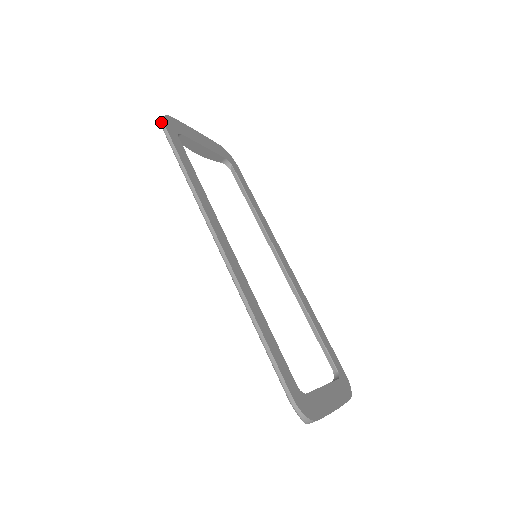
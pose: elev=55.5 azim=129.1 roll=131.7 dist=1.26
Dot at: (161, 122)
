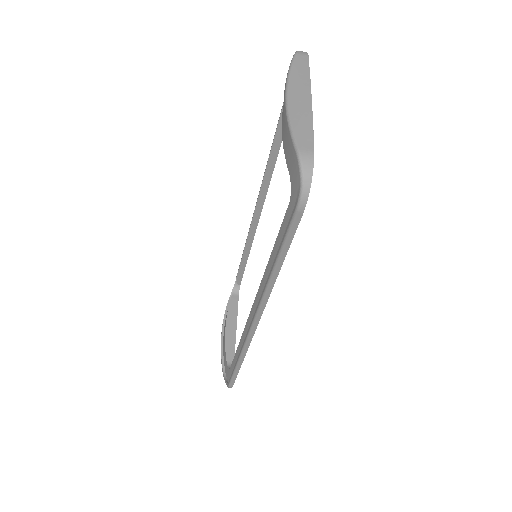
Dot at: (302, 200)
